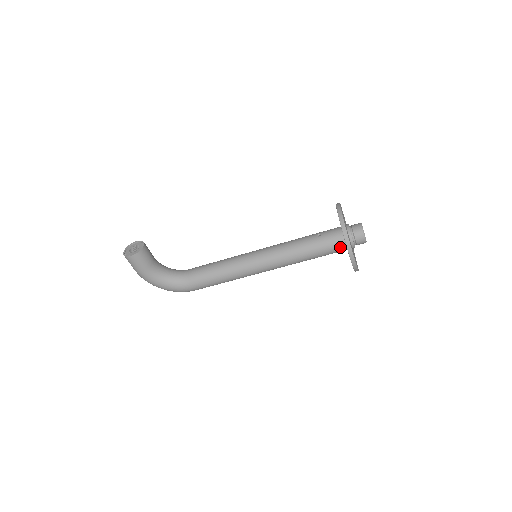
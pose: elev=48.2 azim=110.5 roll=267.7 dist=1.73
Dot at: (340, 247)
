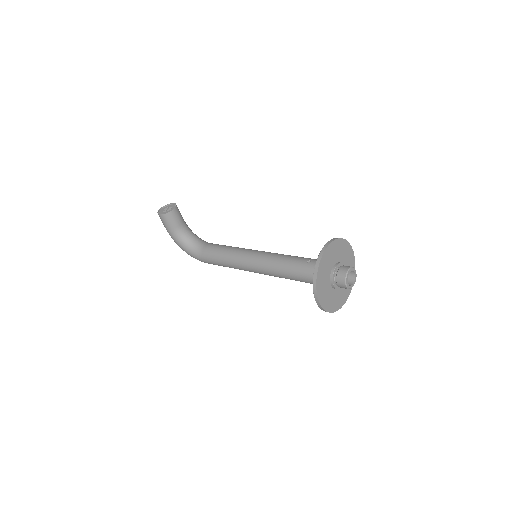
Dot at: occluded
